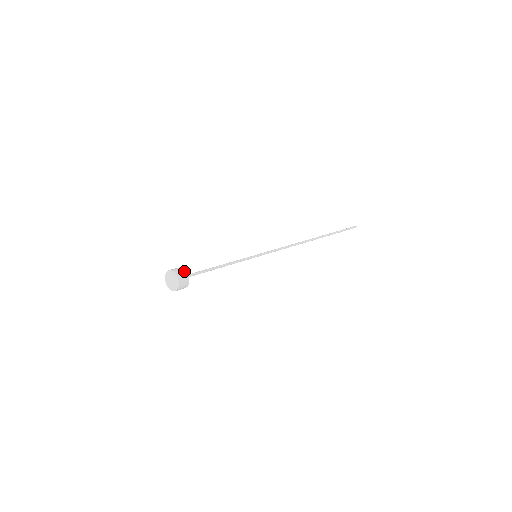
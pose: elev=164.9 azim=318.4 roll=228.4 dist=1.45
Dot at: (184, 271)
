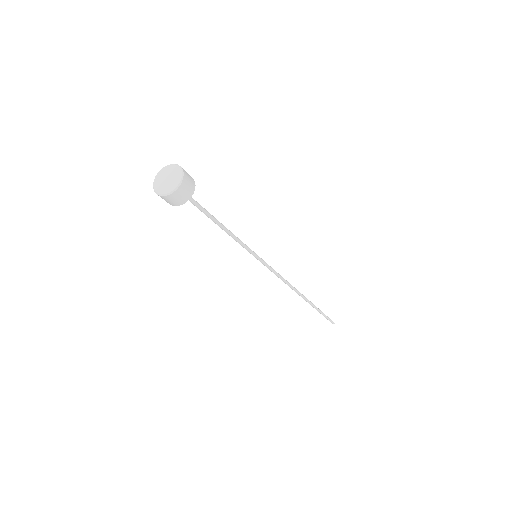
Dot at: occluded
